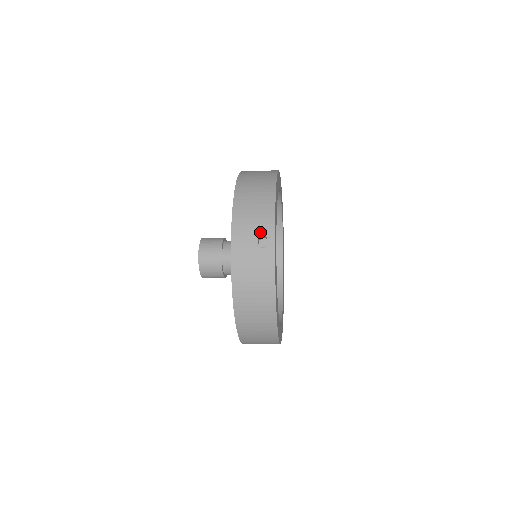
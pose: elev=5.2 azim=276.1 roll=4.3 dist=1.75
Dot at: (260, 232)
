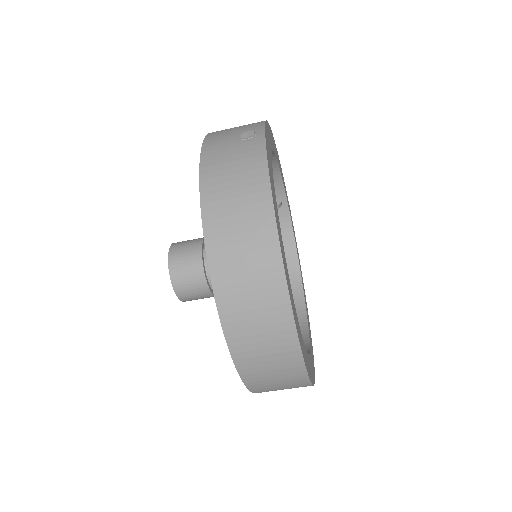
Dot at: (244, 131)
